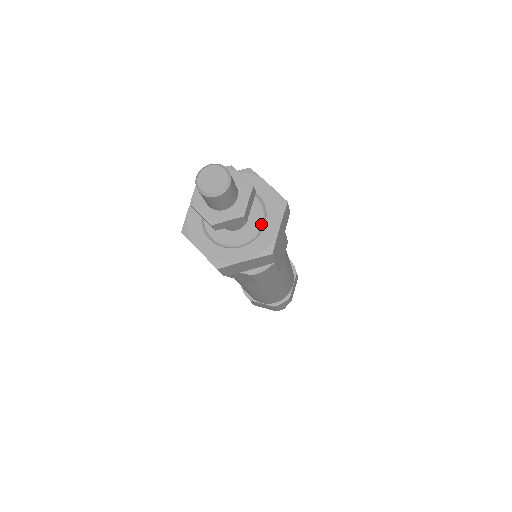
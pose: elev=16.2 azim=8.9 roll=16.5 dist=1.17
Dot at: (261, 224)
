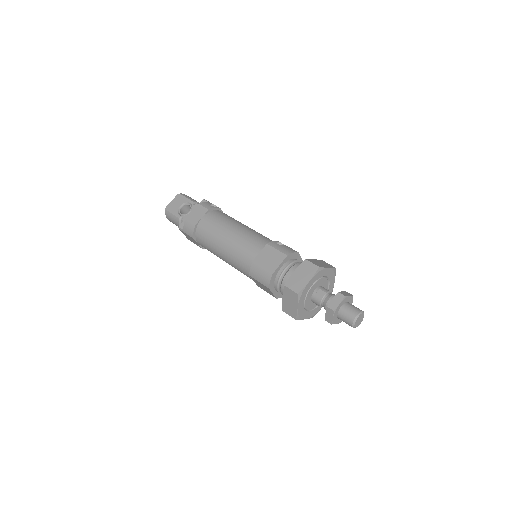
Dot at: occluded
